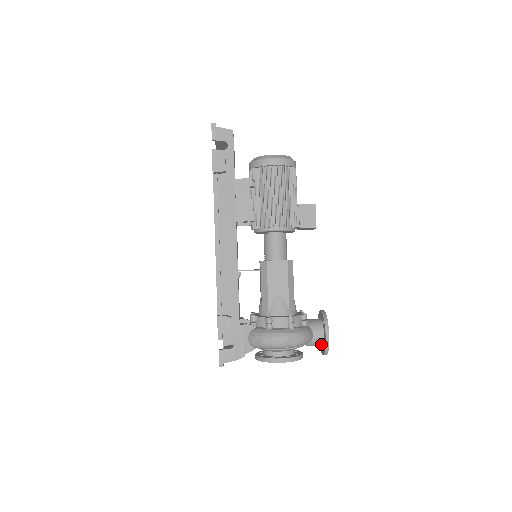
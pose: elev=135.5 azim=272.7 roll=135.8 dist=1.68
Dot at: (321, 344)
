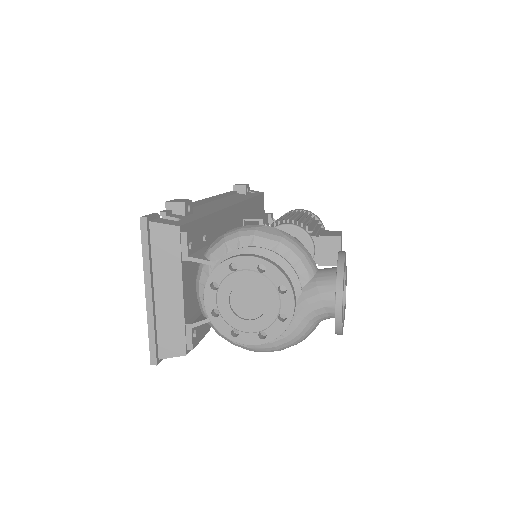
Dot at: (332, 282)
